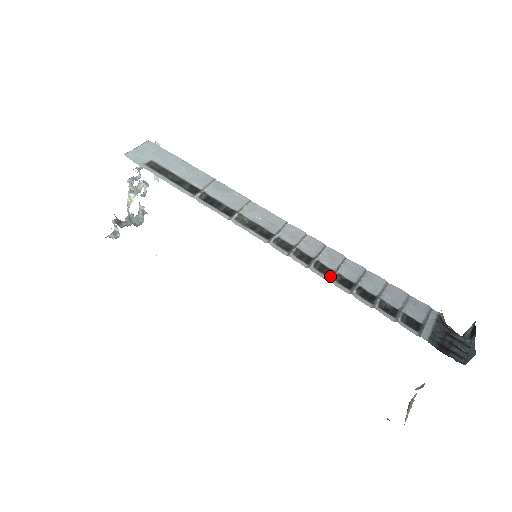
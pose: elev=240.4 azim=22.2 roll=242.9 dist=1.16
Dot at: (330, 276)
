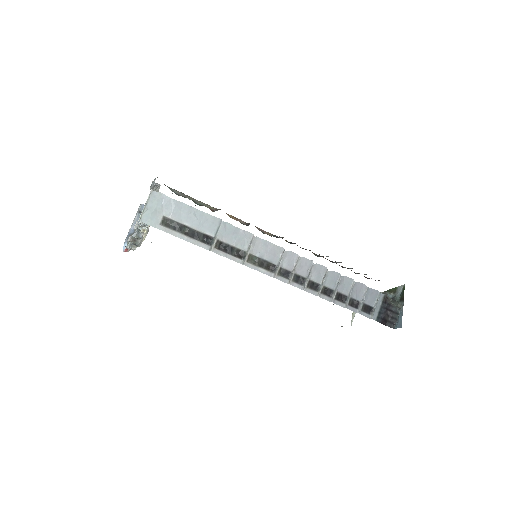
Dot at: (318, 291)
